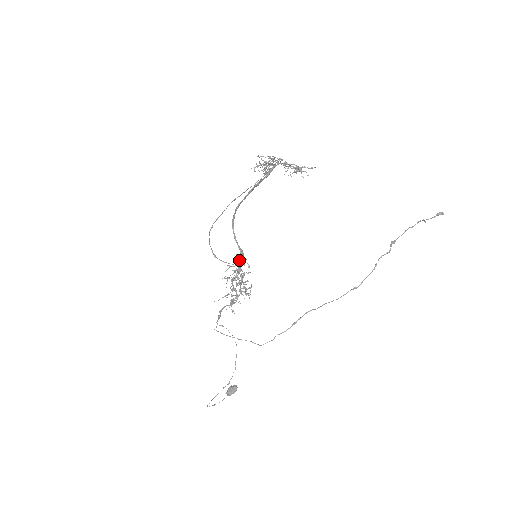
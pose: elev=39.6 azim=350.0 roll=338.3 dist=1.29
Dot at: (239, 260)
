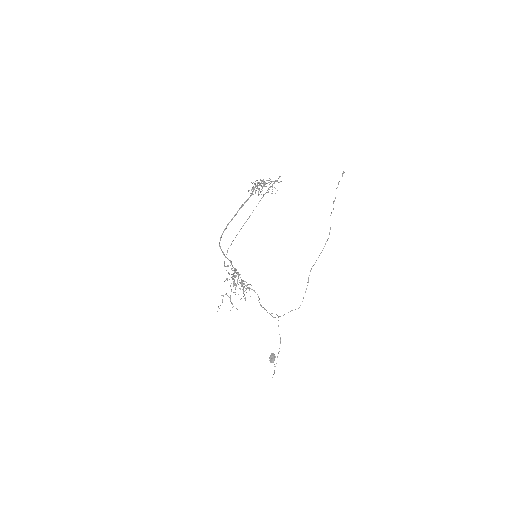
Dot at: occluded
